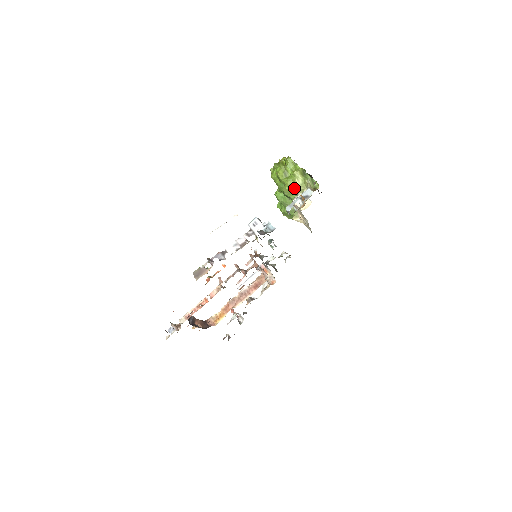
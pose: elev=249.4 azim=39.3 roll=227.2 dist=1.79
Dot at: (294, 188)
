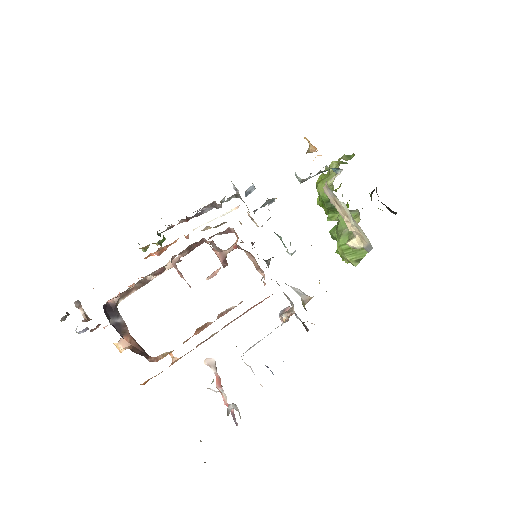
Dot at: (327, 178)
